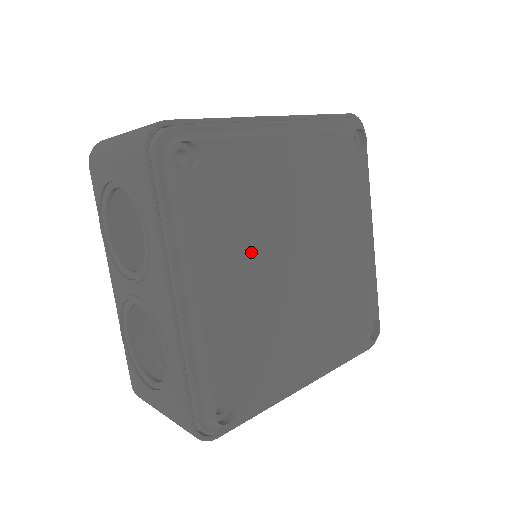
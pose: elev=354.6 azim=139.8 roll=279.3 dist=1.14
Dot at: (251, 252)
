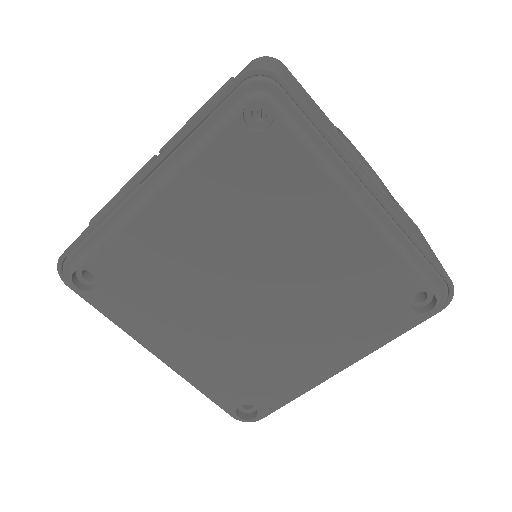
Dot at: (223, 232)
